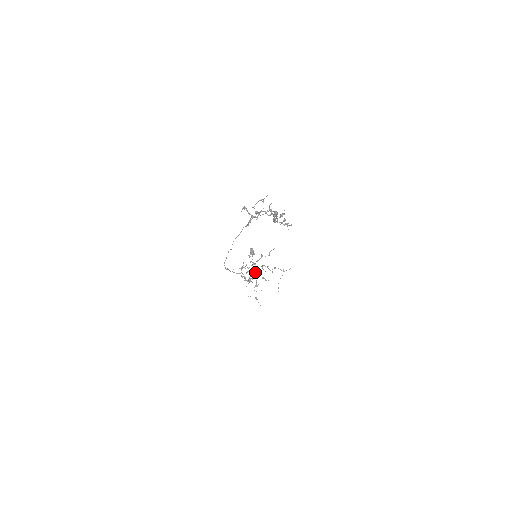
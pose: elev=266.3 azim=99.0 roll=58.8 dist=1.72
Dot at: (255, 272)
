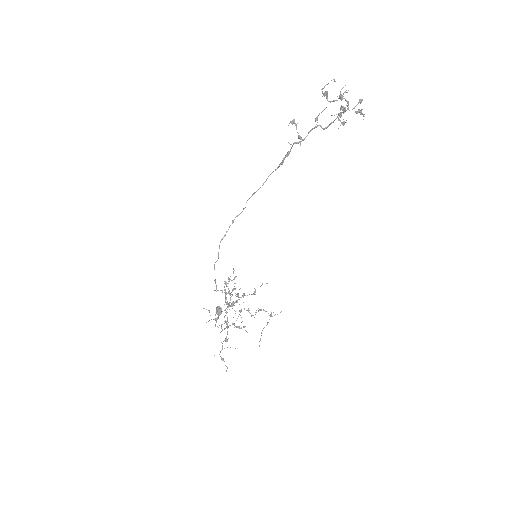
Dot at: (224, 328)
